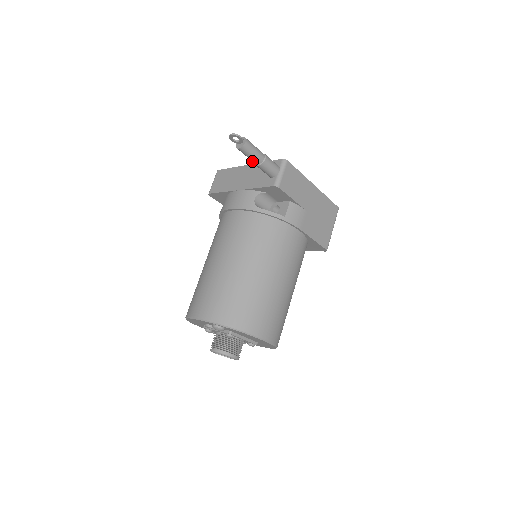
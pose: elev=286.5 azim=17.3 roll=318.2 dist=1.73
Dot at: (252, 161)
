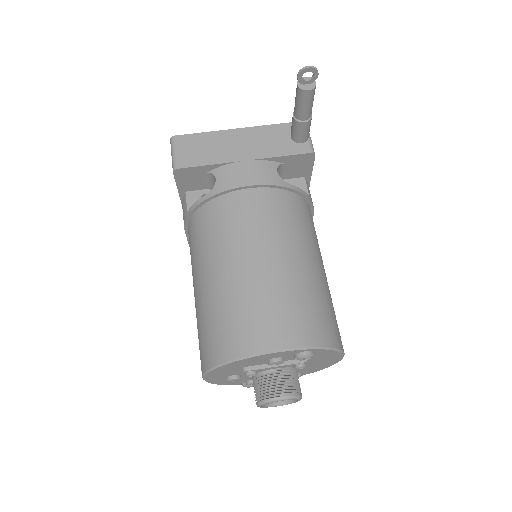
Dot at: (300, 114)
